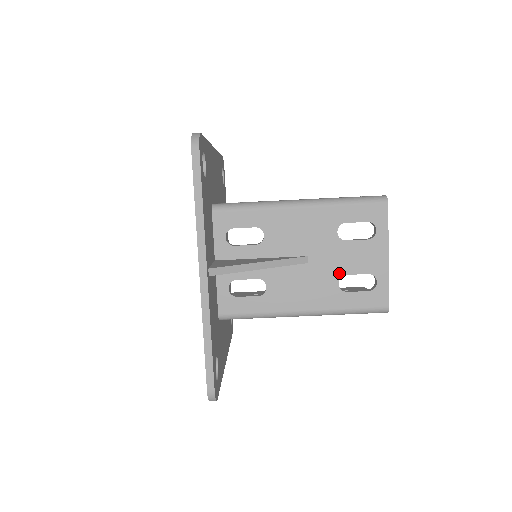
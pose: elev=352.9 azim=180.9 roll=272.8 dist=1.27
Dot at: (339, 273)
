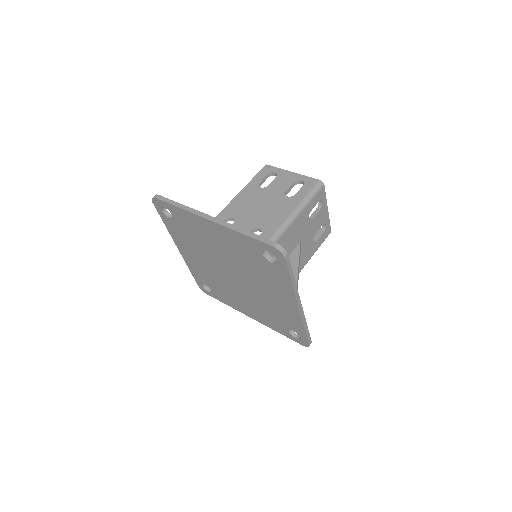
Dot at: (313, 236)
